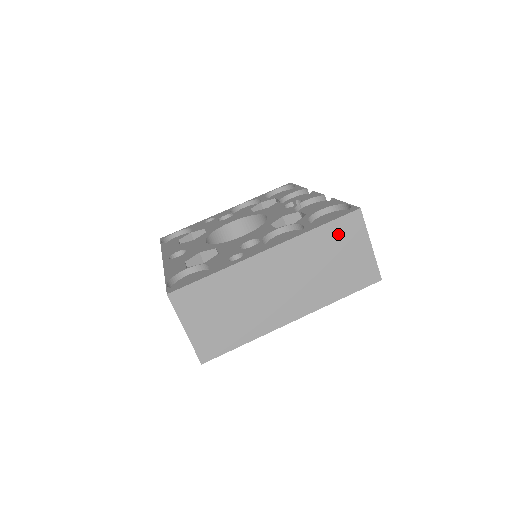
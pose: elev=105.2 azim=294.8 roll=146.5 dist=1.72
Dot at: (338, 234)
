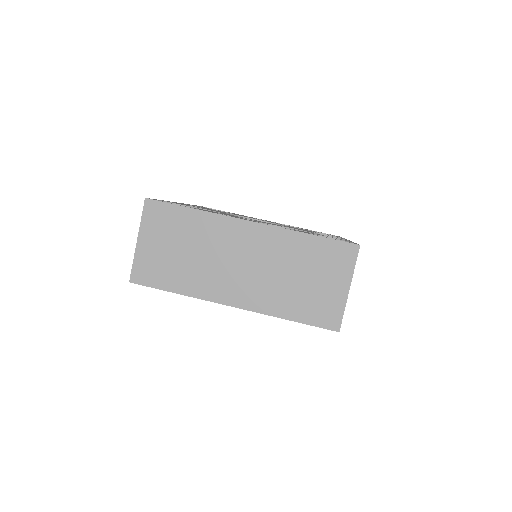
Dot at: (324, 254)
